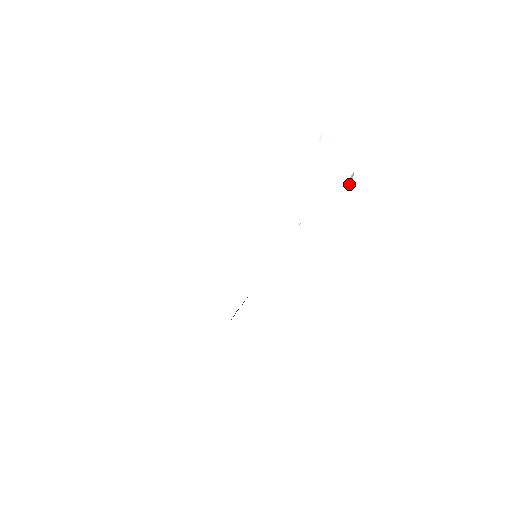
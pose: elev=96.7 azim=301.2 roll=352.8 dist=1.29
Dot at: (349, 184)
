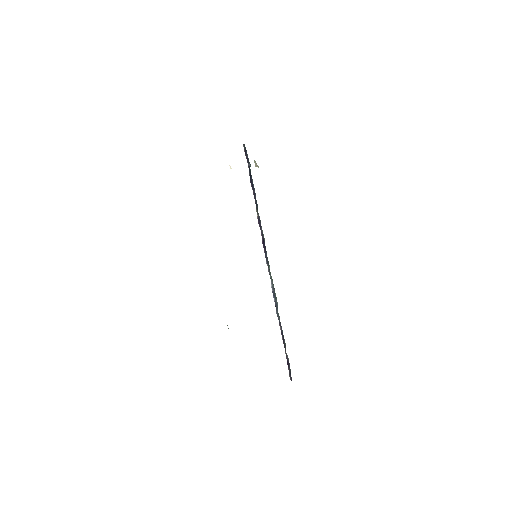
Dot at: occluded
